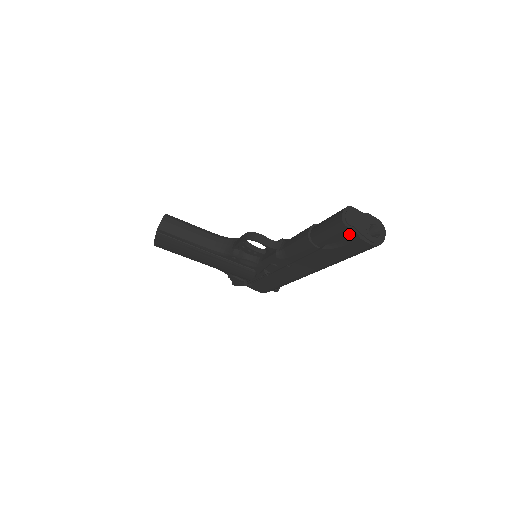
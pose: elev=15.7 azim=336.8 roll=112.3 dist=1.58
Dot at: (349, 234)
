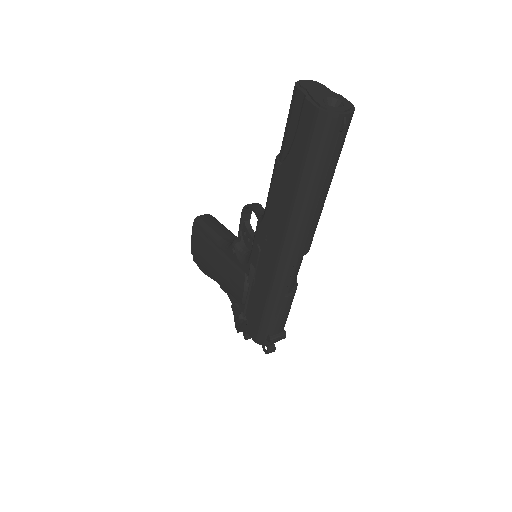
Dot at: (300, 104)
